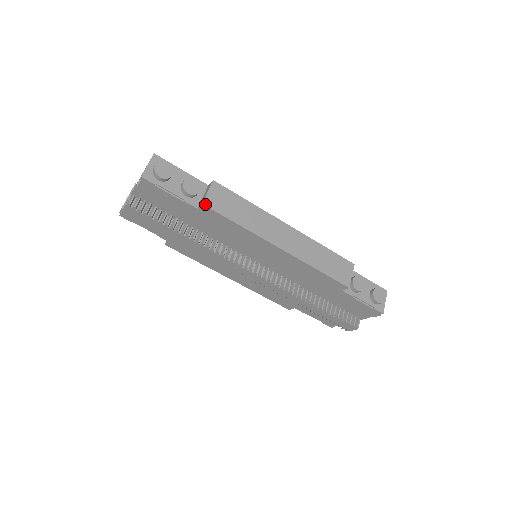
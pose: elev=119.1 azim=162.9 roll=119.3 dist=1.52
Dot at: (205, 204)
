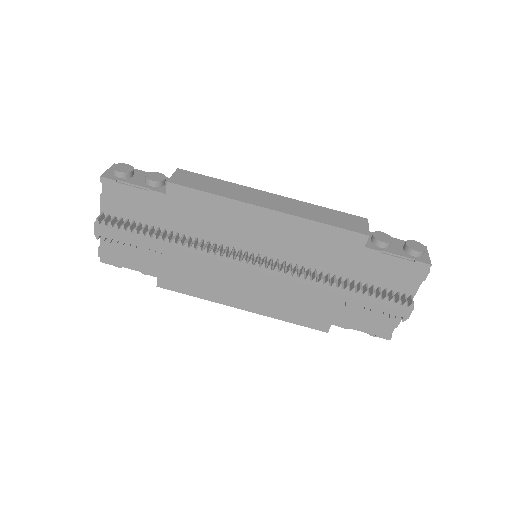
Dot at: (170, 182)
